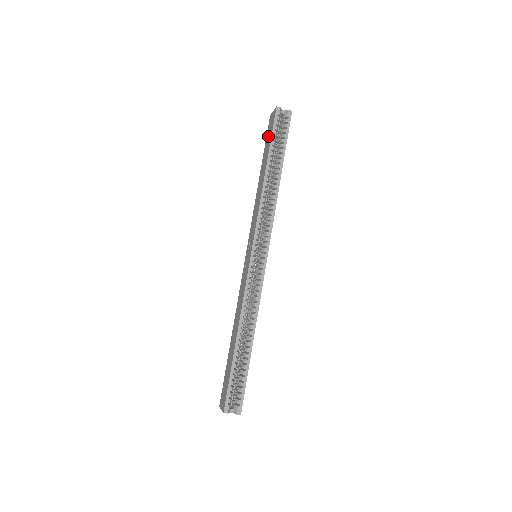
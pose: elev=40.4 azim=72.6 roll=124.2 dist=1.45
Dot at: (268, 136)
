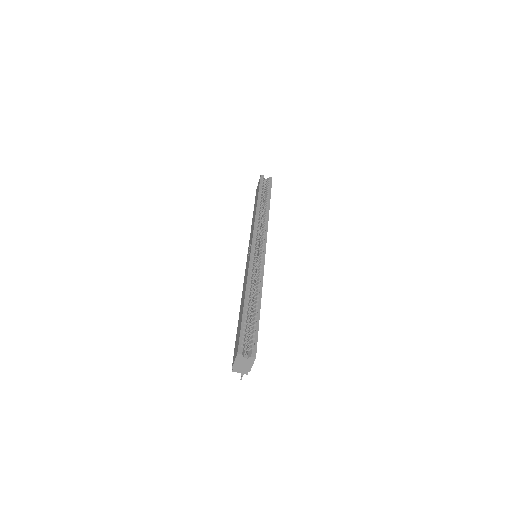
Dot at: occluded
